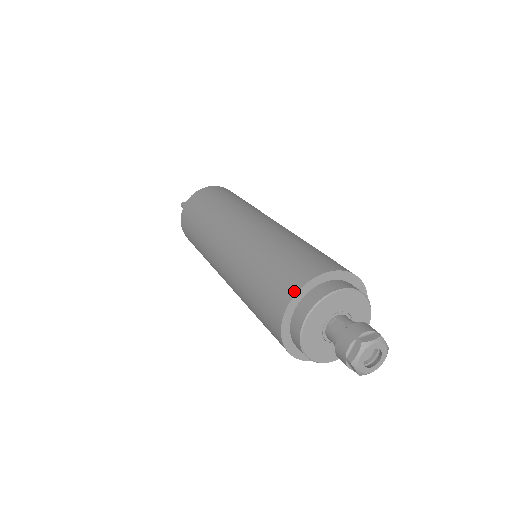
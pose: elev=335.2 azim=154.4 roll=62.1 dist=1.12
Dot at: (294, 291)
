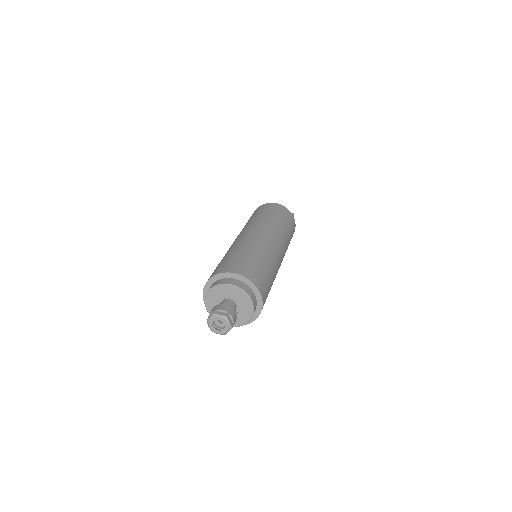
Dot at: (204, 298)
